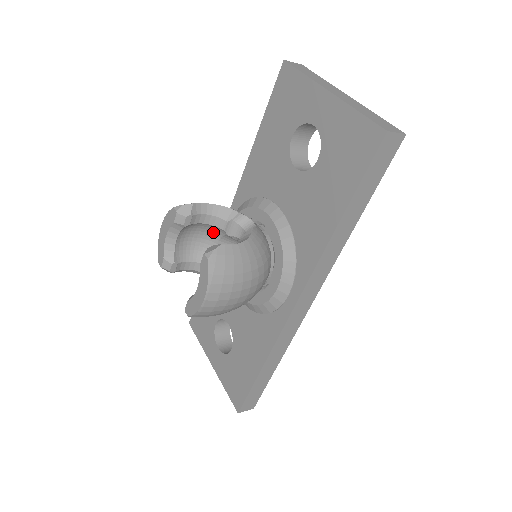
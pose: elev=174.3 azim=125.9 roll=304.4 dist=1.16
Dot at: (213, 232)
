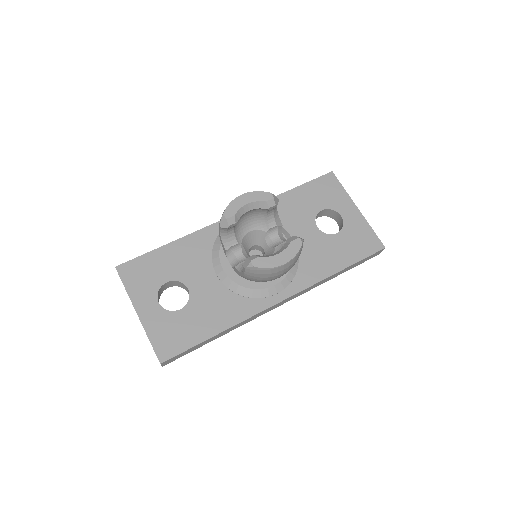
Dot at: (257, 223)
